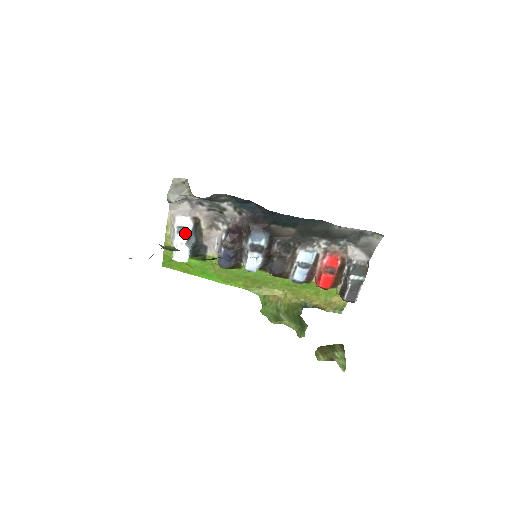
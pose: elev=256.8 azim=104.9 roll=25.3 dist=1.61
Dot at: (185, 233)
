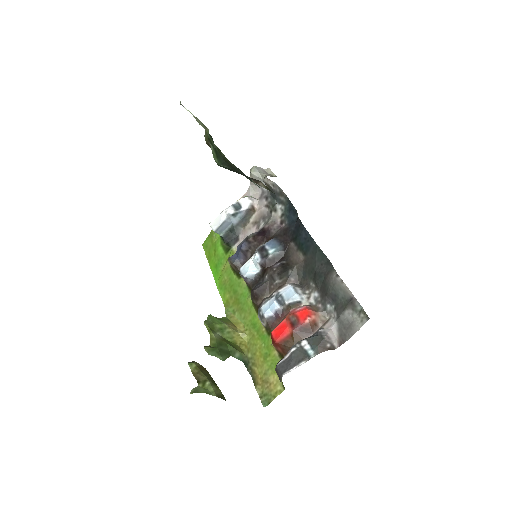
Dot at: (236, 209)
